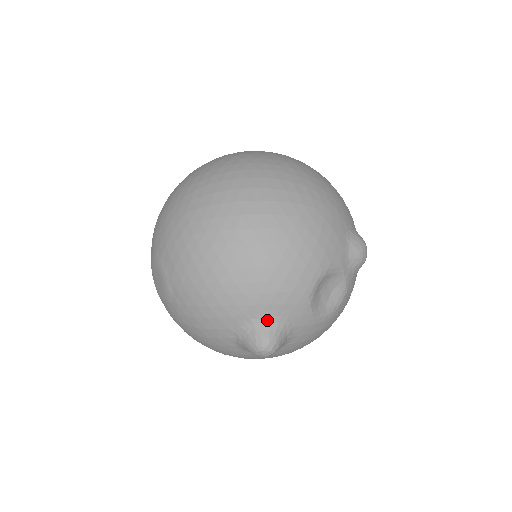
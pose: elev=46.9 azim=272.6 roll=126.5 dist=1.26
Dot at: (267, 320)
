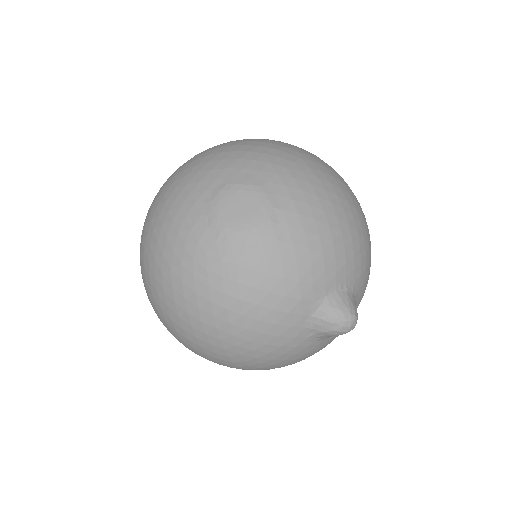
Dot at: (353, 292)
